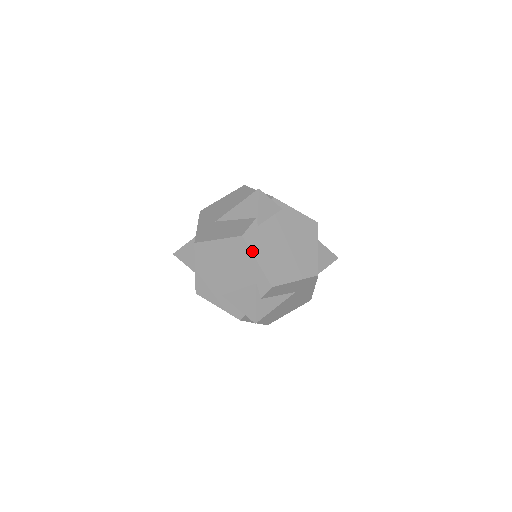
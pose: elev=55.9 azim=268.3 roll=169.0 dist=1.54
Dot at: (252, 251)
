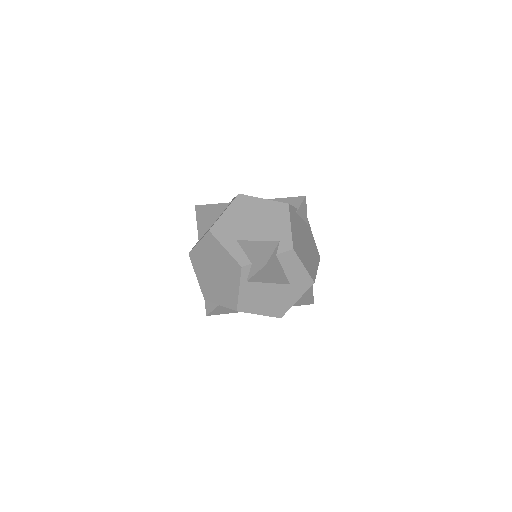
Dot at: (290, 217)
